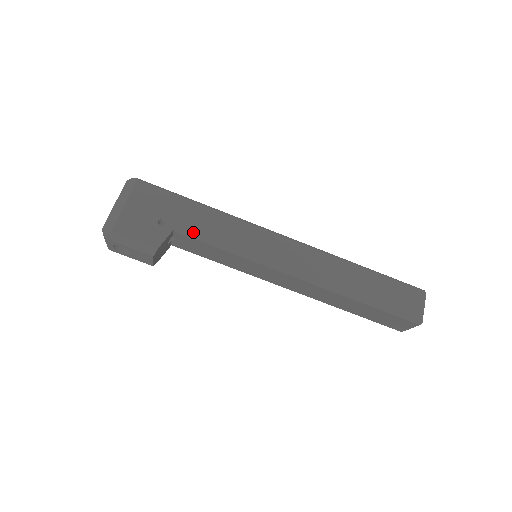
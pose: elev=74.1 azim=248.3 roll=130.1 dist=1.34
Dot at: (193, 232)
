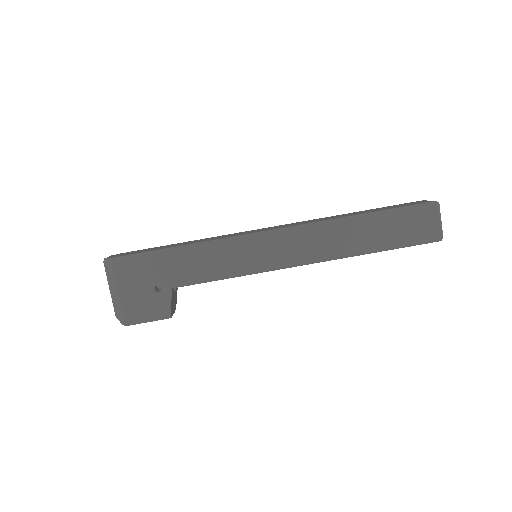
Dot at: (189, 281)
